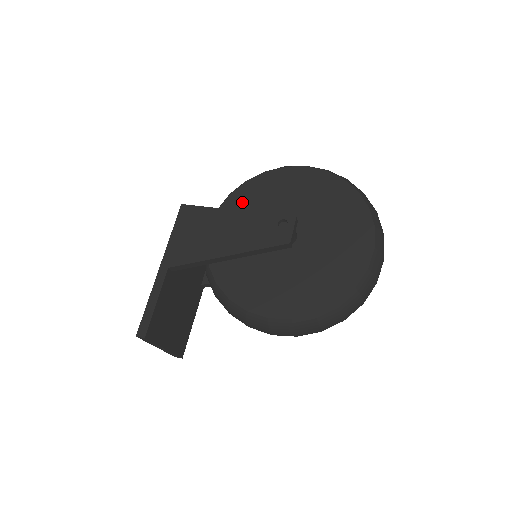
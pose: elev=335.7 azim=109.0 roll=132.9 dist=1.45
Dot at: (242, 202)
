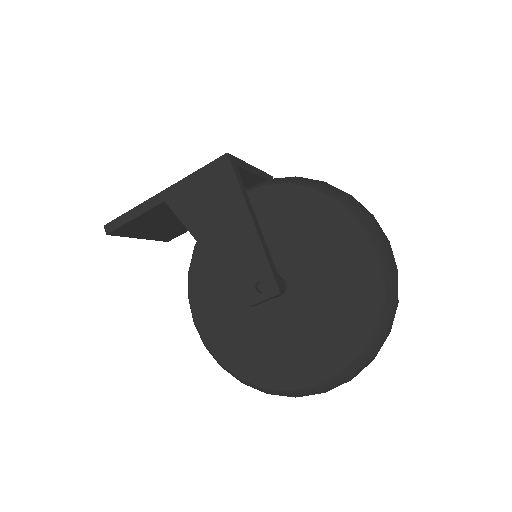
Dot at: (286, 205)
